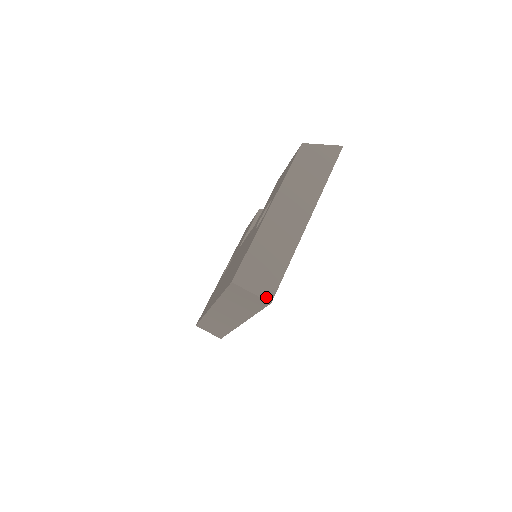
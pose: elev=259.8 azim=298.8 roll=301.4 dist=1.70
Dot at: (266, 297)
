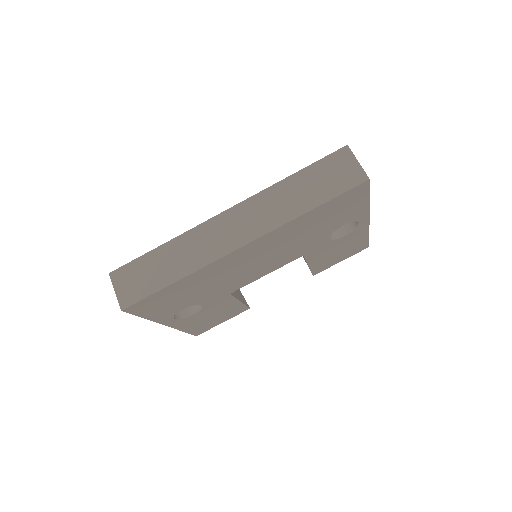
Dot at: (366, 175)
